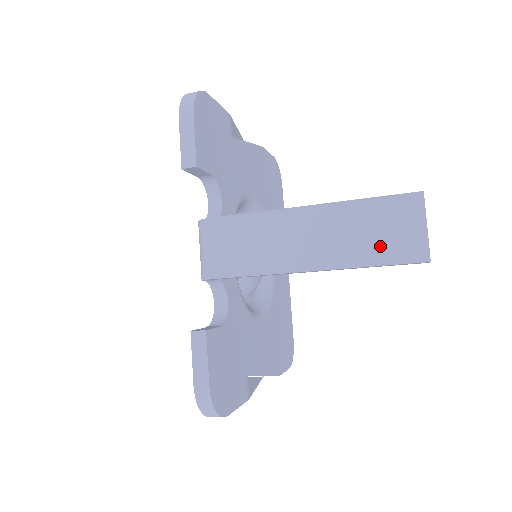
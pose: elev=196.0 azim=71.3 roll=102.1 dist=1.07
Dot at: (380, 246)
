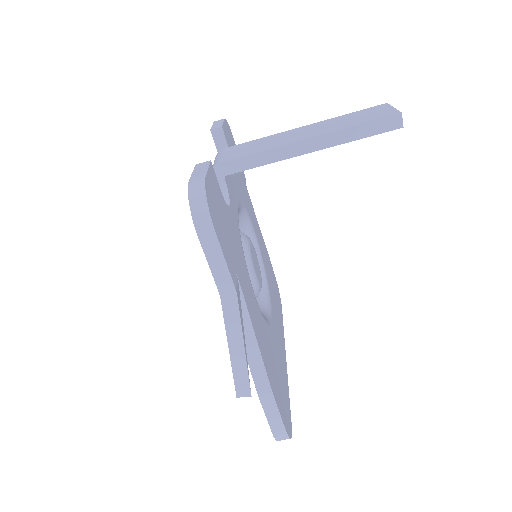
Dot at: (361, 119)
